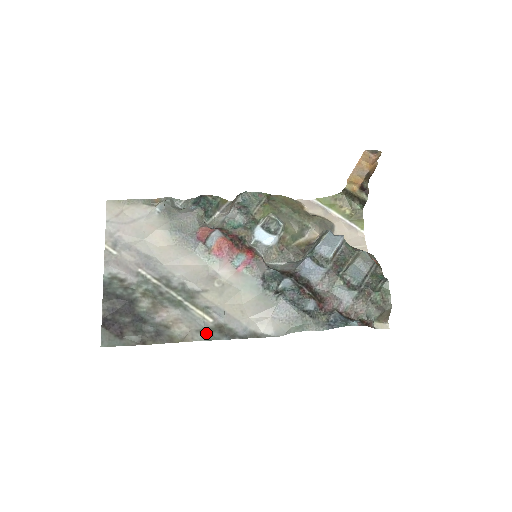
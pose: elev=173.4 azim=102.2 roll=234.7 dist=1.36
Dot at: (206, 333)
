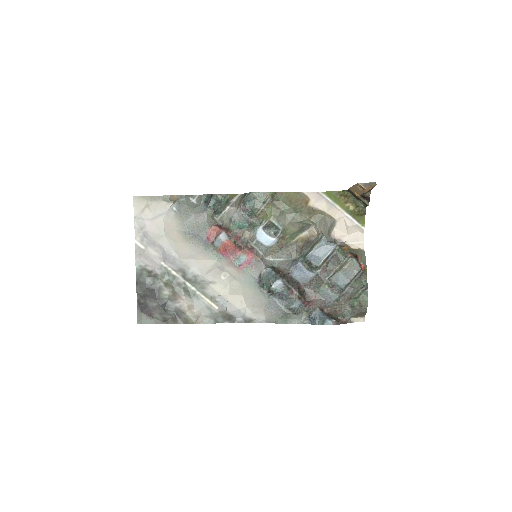
Dot at: (212, 318)
